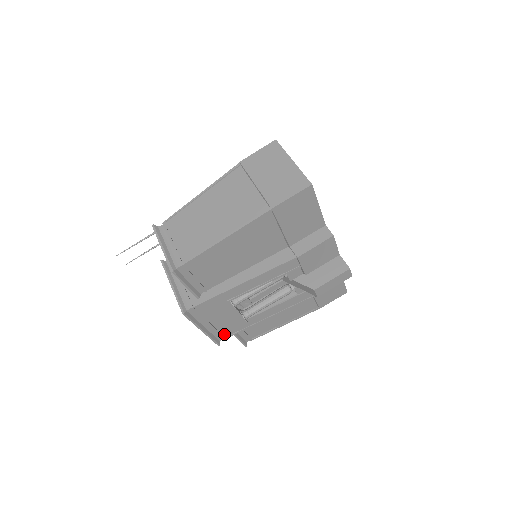
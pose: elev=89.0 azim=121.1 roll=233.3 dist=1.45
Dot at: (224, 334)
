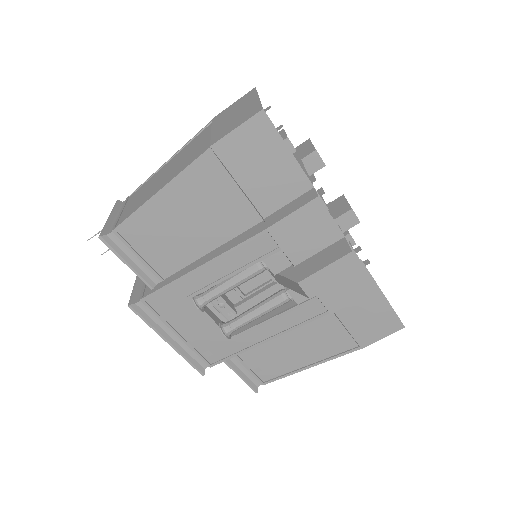
Dot at: (207, 358)
